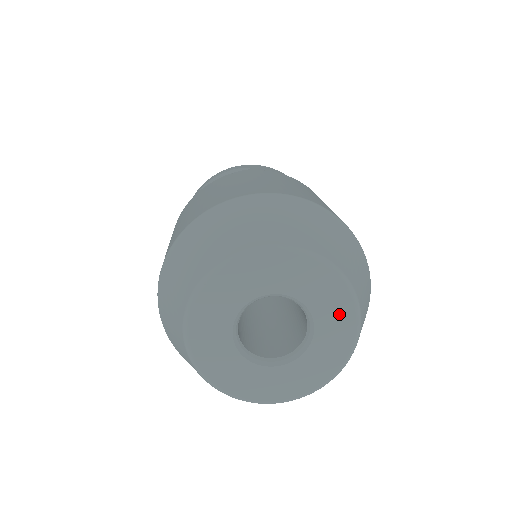
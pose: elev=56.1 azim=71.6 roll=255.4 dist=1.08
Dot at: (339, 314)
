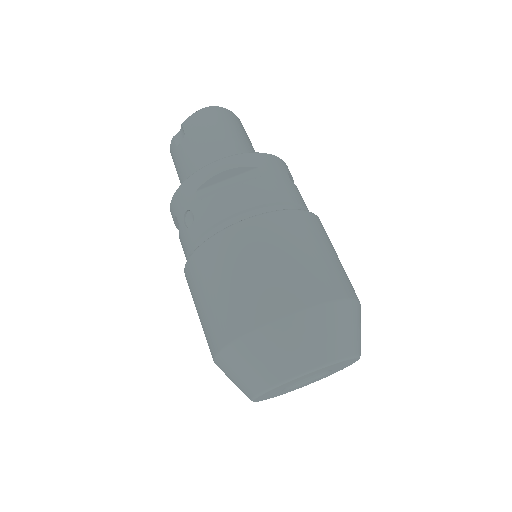
Dot at: occluded
